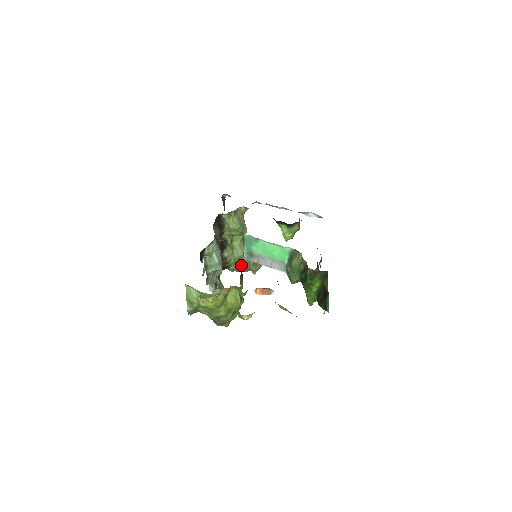
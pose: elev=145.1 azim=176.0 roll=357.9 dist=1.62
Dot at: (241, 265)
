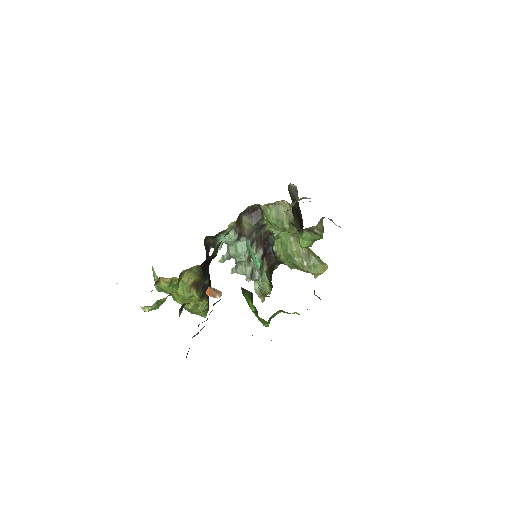
Dot at: (294, 264)
